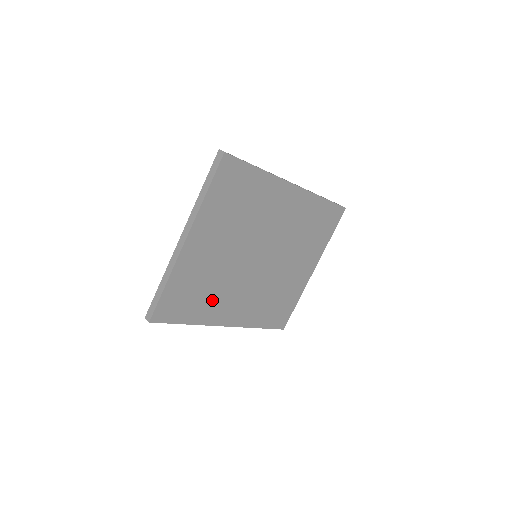
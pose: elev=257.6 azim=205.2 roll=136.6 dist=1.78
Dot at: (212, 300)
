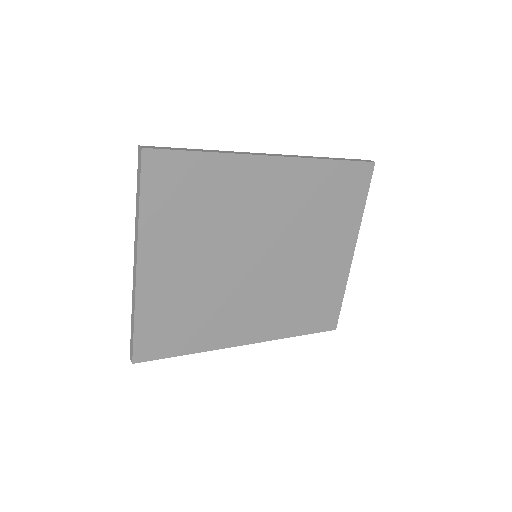
Dot at: (210, 321)
